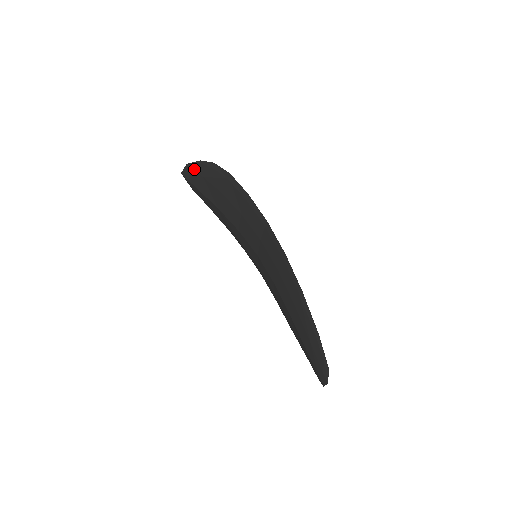
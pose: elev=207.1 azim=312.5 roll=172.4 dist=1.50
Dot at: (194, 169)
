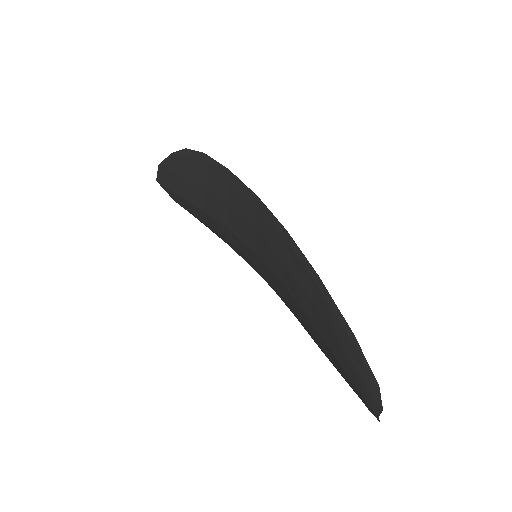
Dot at: (167, 167)
